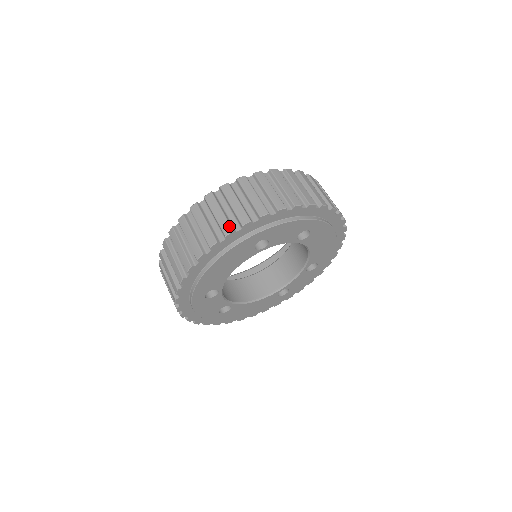
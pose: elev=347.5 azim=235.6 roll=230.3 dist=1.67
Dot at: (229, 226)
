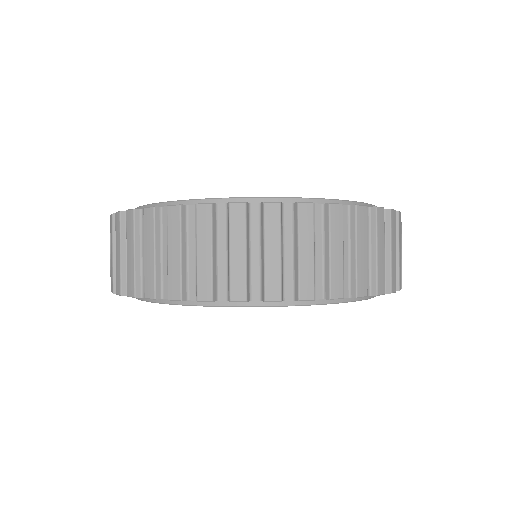
Dot at: occluded
